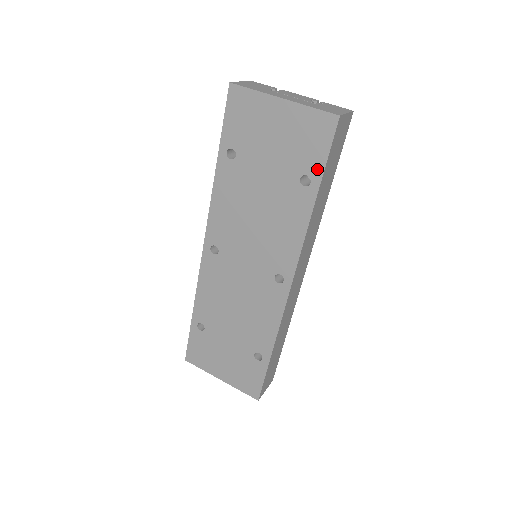
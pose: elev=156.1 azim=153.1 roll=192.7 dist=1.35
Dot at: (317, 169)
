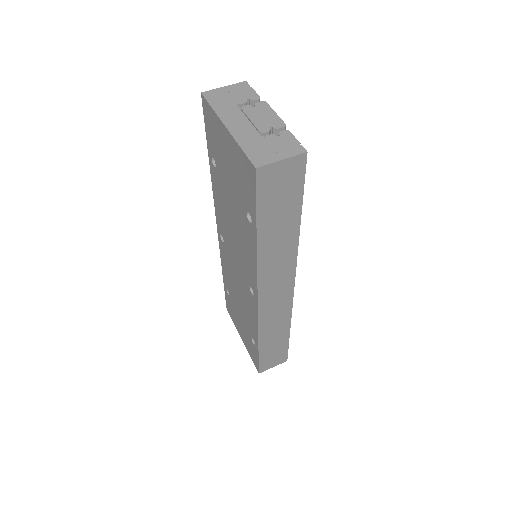
Dot at: (253, 211)
